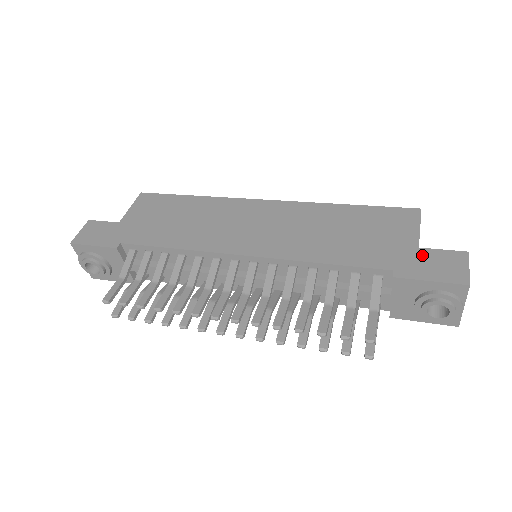
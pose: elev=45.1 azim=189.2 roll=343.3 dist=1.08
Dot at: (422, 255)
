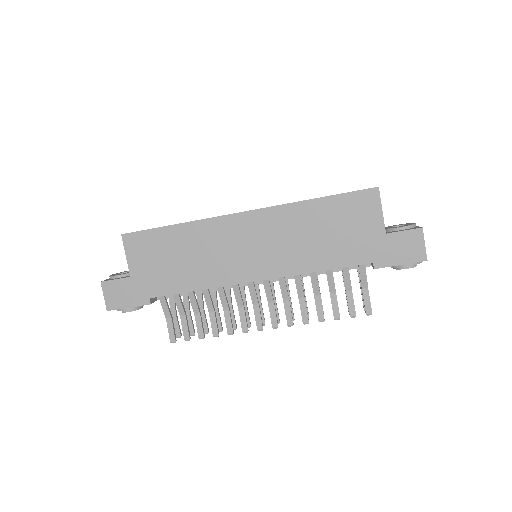
Dot at: (390, 241)
